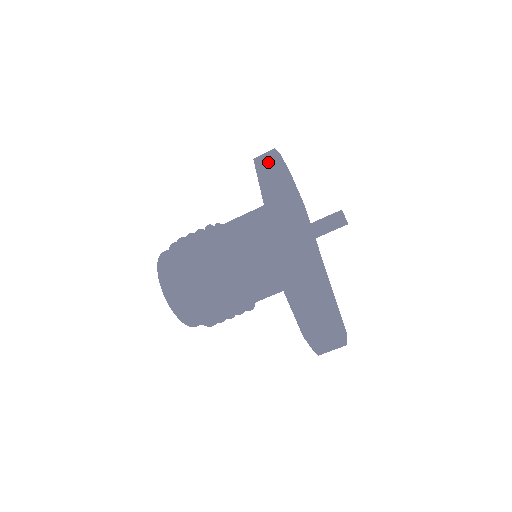
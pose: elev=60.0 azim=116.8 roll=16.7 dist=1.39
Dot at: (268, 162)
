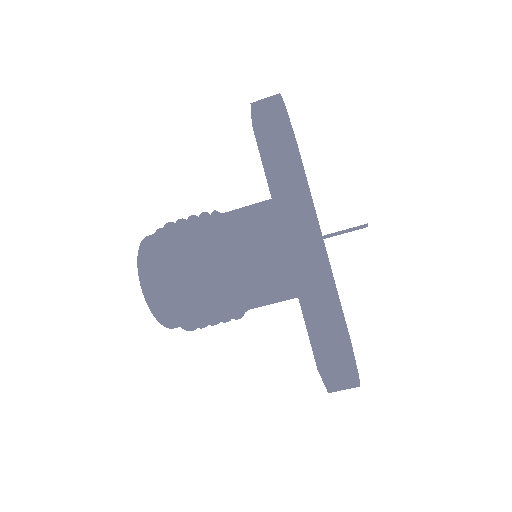
Dot at: (277, 142)
